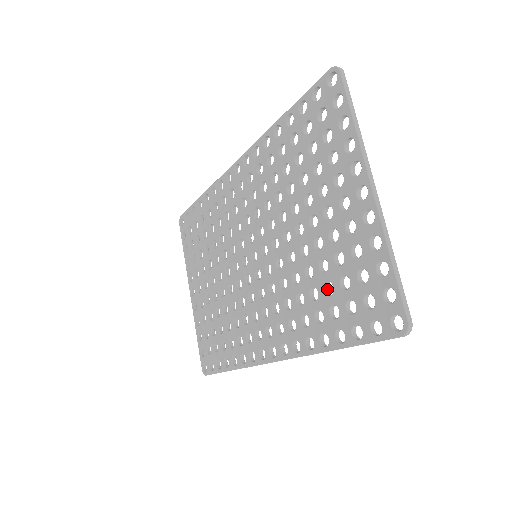
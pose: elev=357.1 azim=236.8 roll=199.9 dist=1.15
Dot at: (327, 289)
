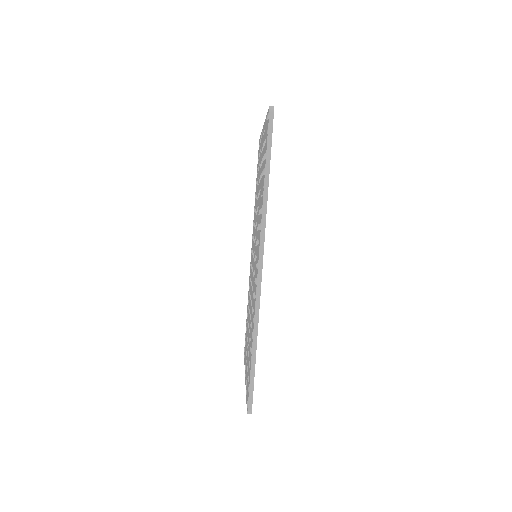
Dot at: occluded
